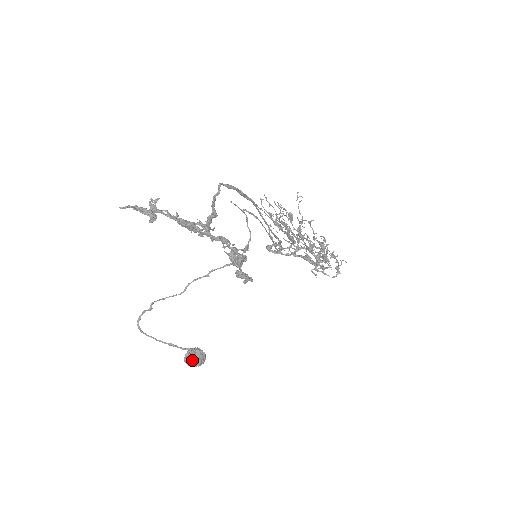
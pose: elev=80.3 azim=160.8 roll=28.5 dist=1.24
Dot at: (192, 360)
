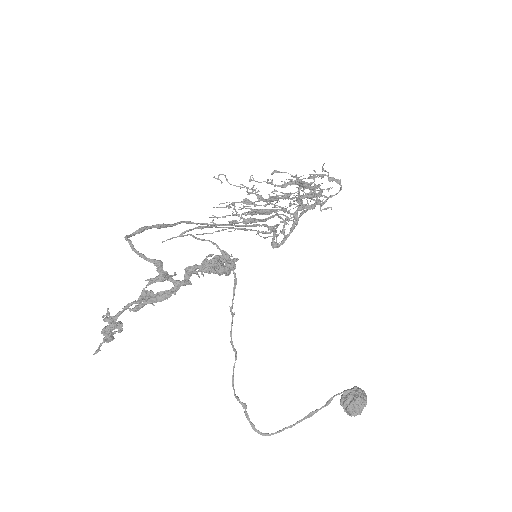
Dot at: (352, 406)
